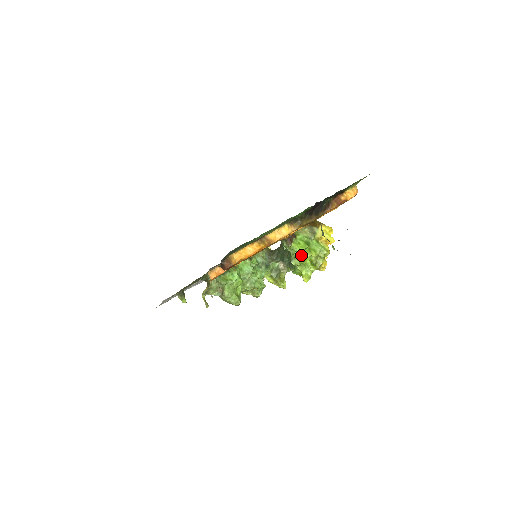
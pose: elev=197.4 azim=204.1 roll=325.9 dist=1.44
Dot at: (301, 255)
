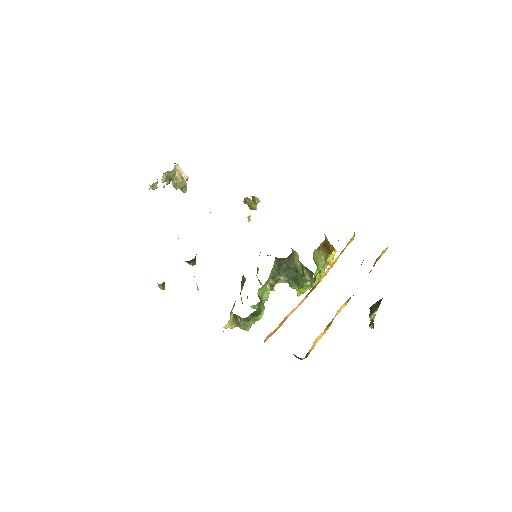
Dot at: occluded
